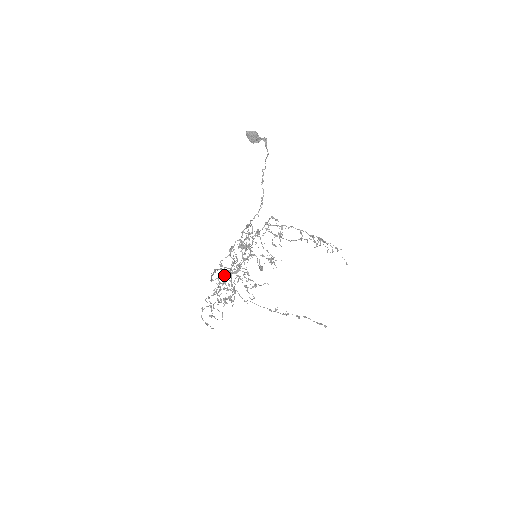
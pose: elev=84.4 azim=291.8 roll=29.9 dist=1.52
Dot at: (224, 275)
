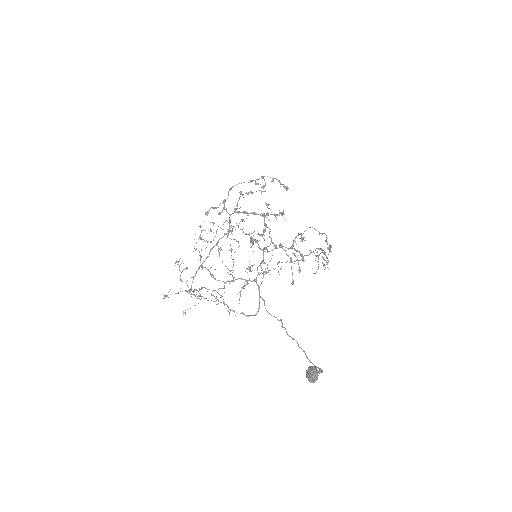
Dot at: occluded
